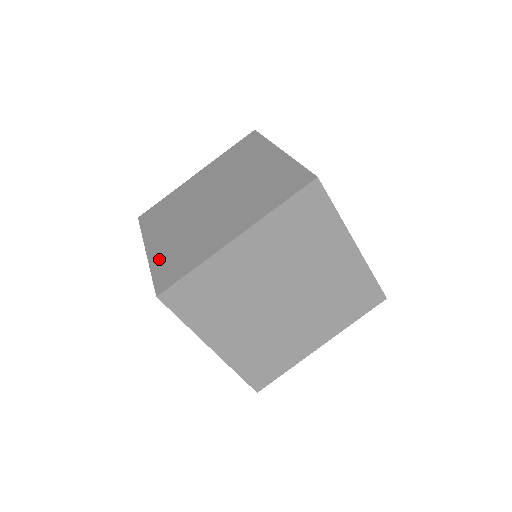
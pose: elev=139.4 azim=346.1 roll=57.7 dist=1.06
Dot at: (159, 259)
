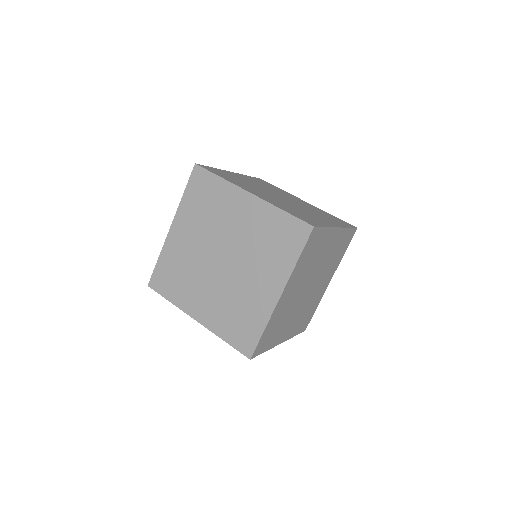
Dot at: (279, 205)
